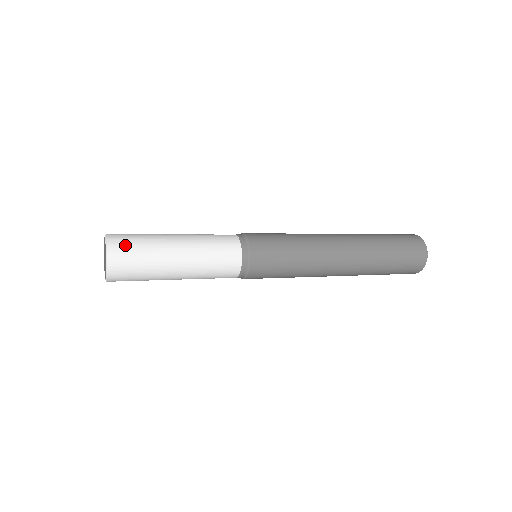
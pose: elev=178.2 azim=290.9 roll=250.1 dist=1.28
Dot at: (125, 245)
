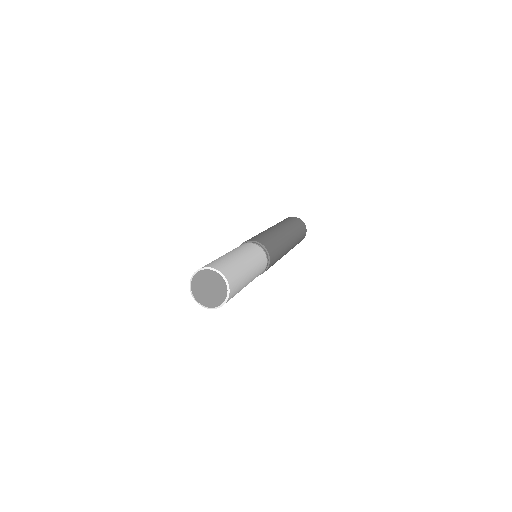
Dot at: (235, 288)
